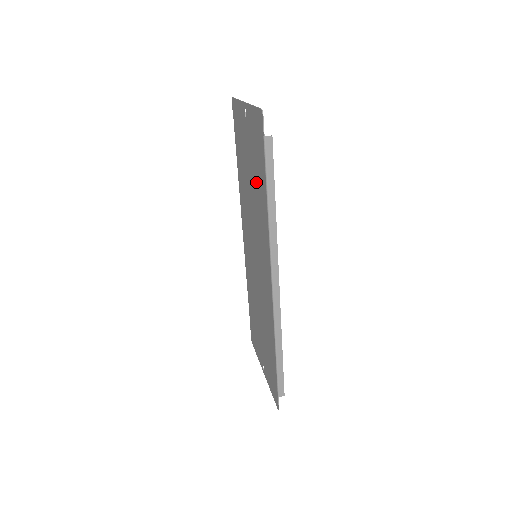
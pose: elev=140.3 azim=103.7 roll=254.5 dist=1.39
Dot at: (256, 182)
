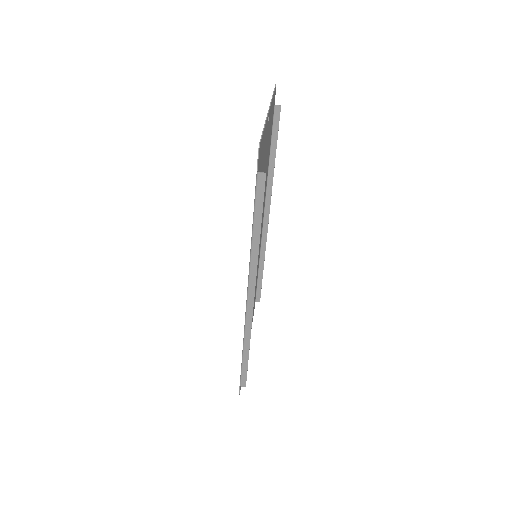
Dot at: occluded
